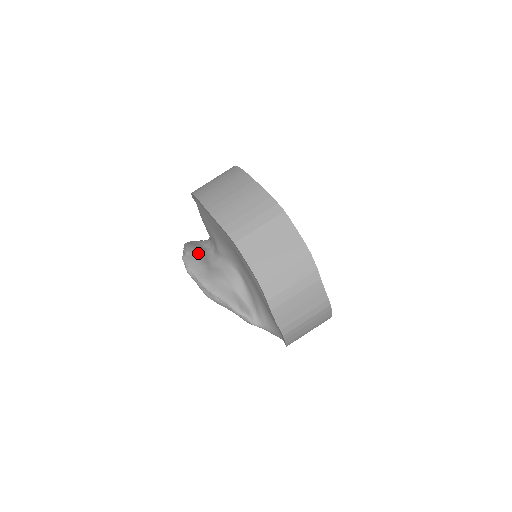
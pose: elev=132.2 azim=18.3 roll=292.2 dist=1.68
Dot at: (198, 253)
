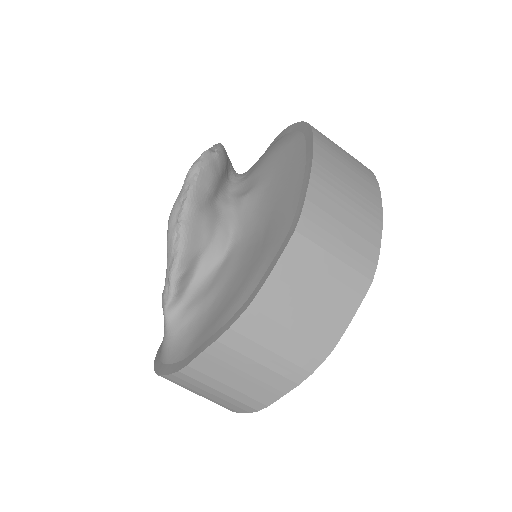
Dot at: (222, 171)
